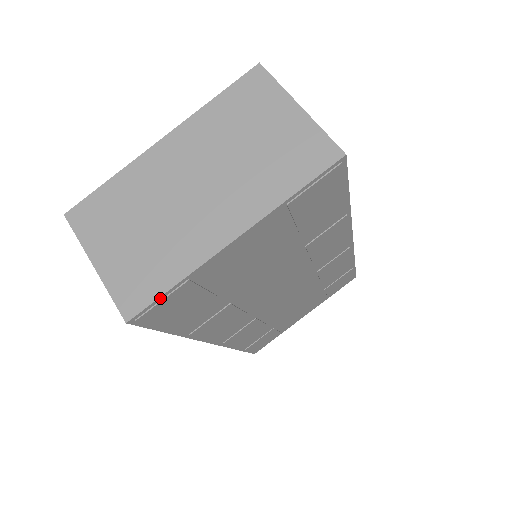
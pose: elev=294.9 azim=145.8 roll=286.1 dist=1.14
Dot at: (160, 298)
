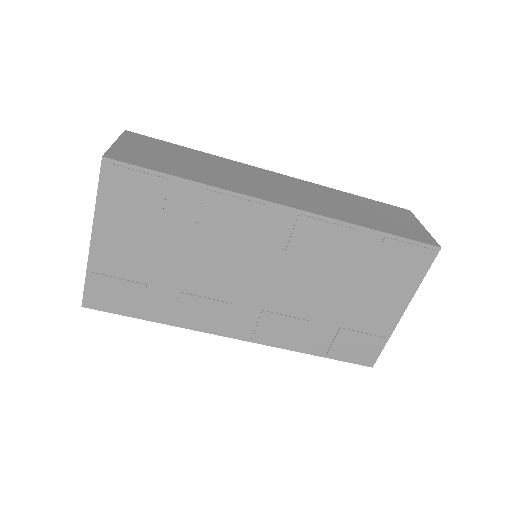
Dot at: (86, 288)
